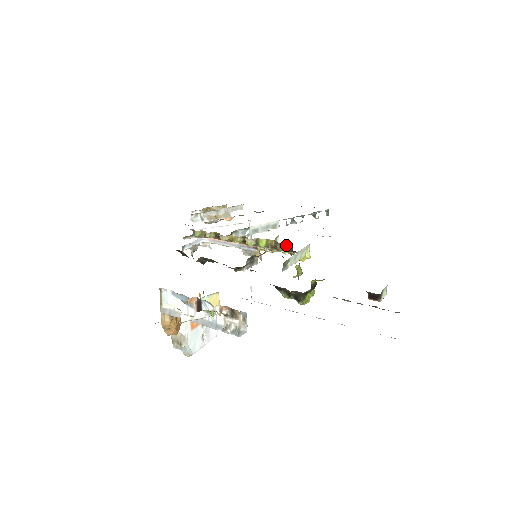
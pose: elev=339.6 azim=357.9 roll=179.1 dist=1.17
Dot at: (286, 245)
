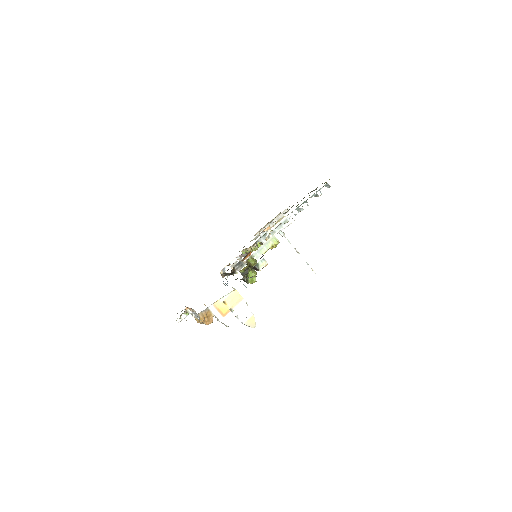
Dot at: (261, 243)
